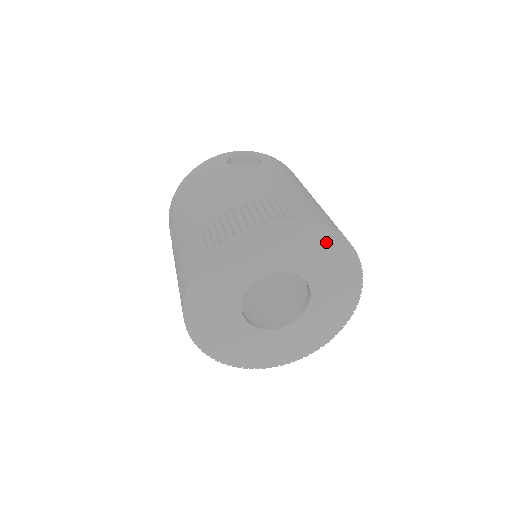
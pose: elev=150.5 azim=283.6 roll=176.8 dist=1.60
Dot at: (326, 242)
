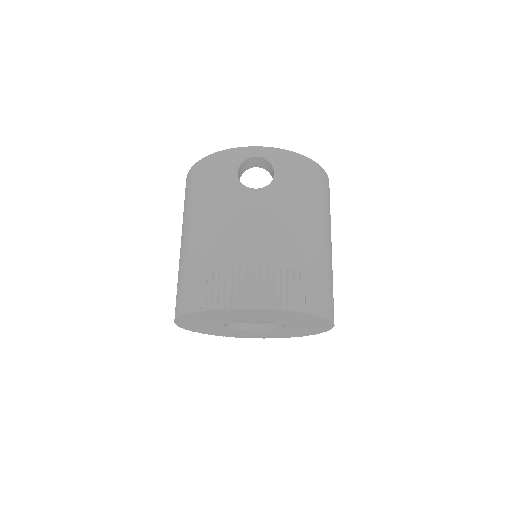
Dot at: (298, 315)
